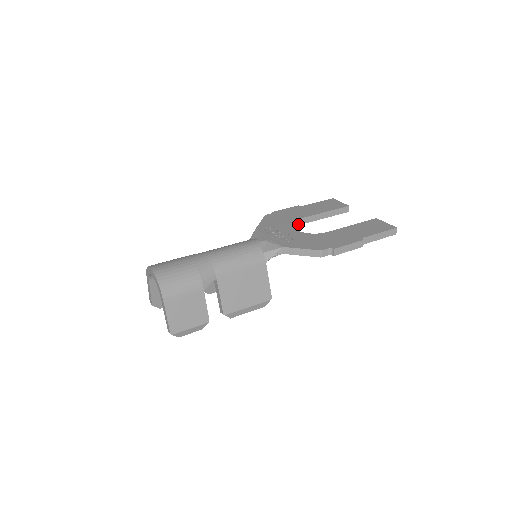
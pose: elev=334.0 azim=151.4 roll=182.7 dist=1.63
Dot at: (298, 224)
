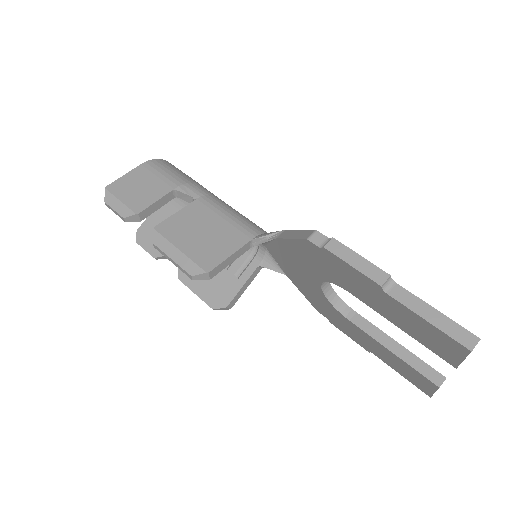
Dot at: (344, 313)
